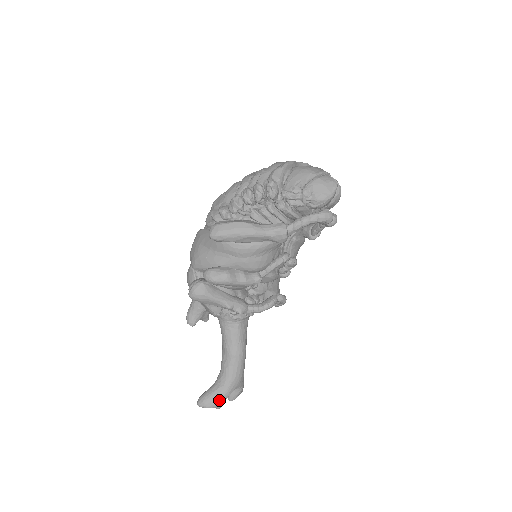
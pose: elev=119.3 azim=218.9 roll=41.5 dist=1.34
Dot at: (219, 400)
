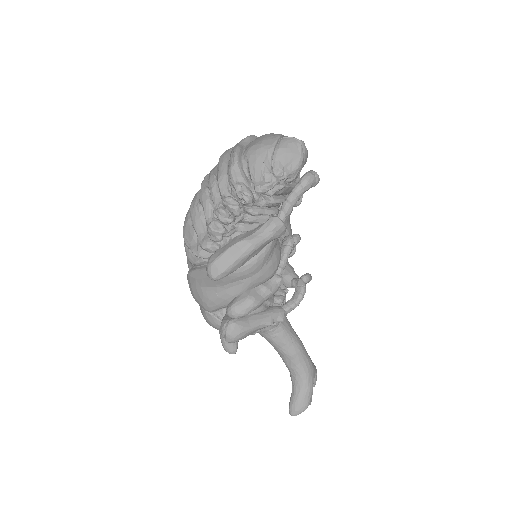
Dot at: (308, 399)
